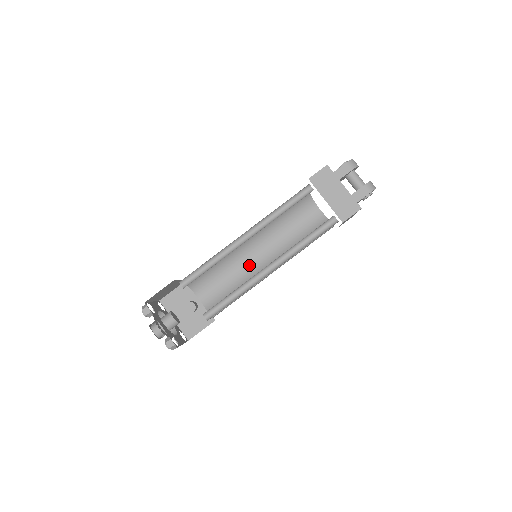
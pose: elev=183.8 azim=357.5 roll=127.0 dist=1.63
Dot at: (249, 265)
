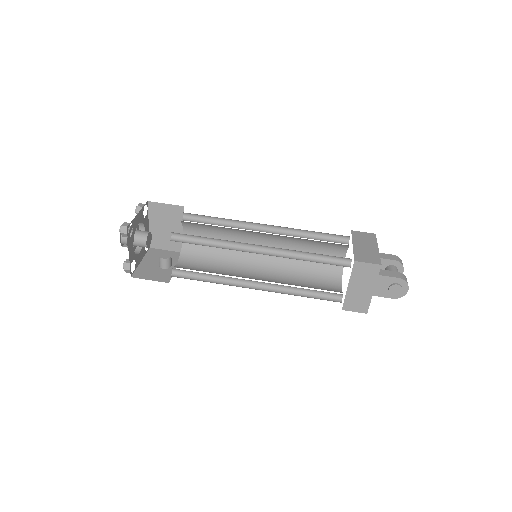
Dot at: (242, 274)
